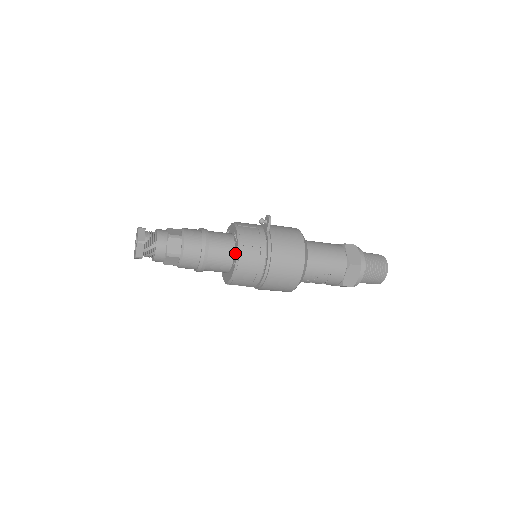
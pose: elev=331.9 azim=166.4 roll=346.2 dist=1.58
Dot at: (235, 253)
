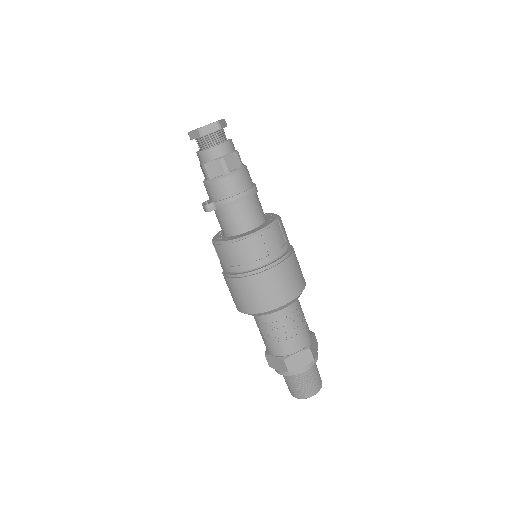
Dot at: (270, 216)
